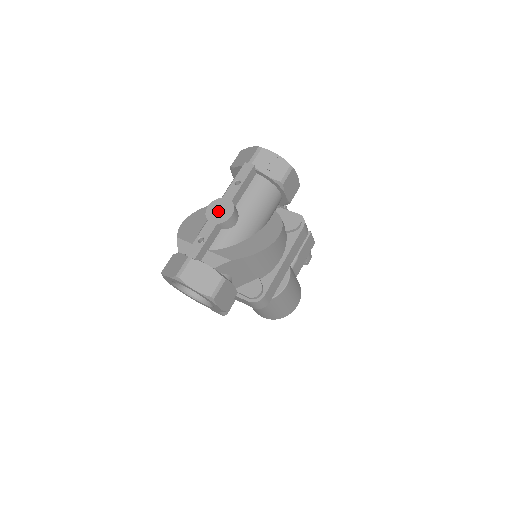
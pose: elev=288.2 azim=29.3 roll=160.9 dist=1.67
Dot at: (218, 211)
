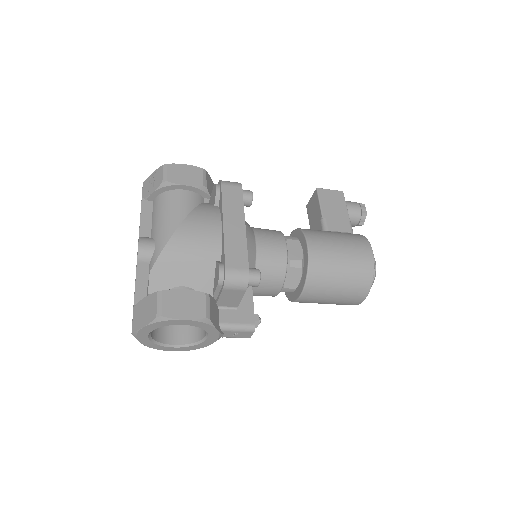
Dot at: occluded
